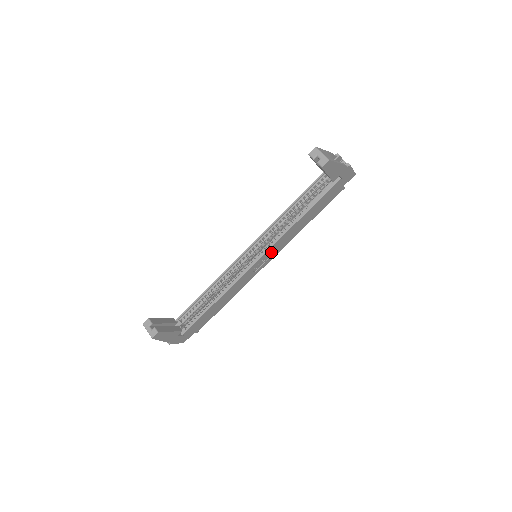
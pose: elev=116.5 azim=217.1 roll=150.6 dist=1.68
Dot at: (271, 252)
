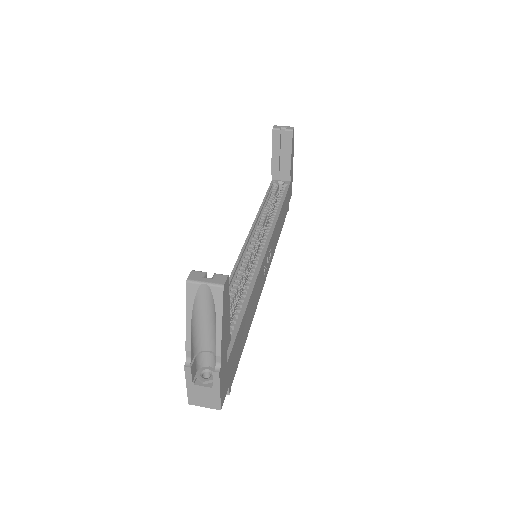
Dot at: (270, 248)
